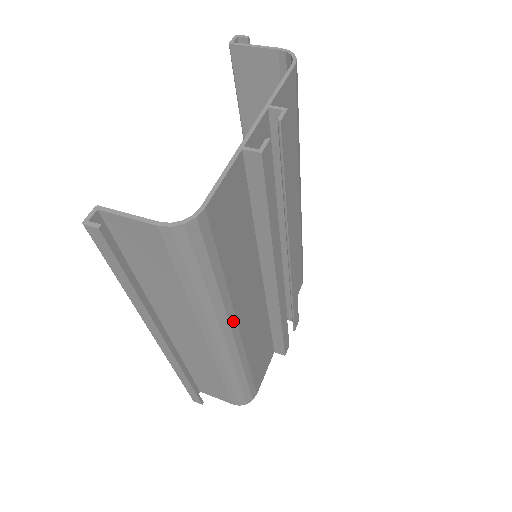
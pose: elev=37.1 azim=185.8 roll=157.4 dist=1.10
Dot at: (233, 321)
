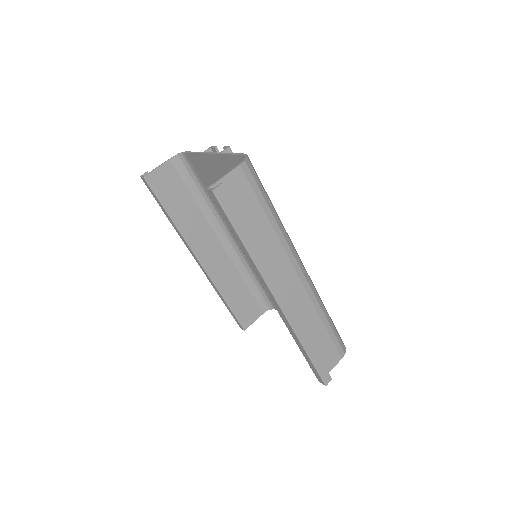
Dot at: occluded
